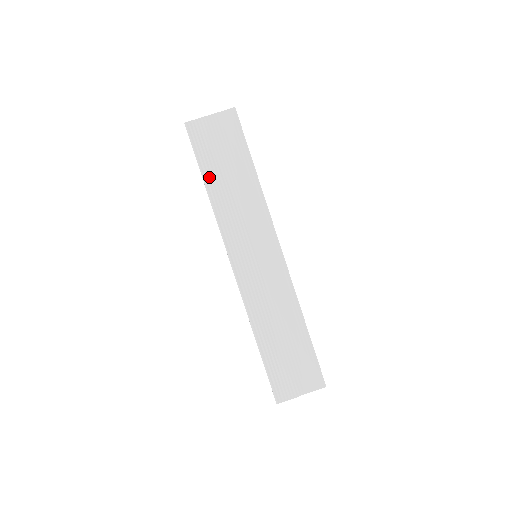
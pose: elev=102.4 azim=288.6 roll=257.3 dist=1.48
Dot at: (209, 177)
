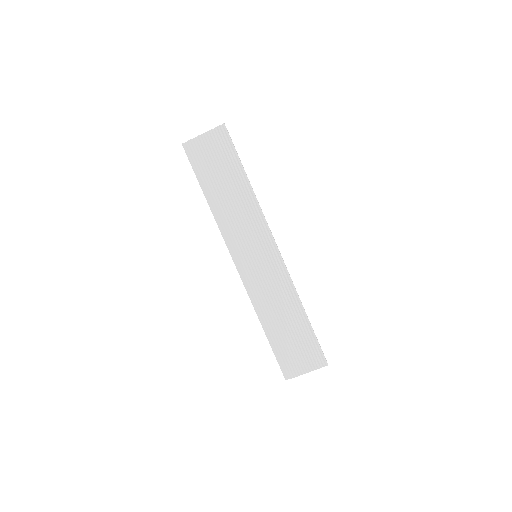
Dot at: (208, 190)
